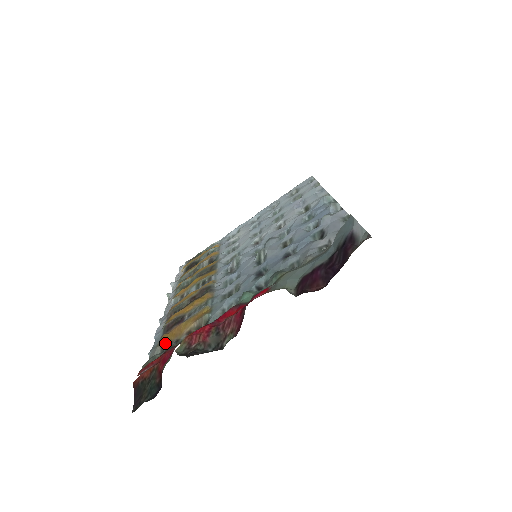
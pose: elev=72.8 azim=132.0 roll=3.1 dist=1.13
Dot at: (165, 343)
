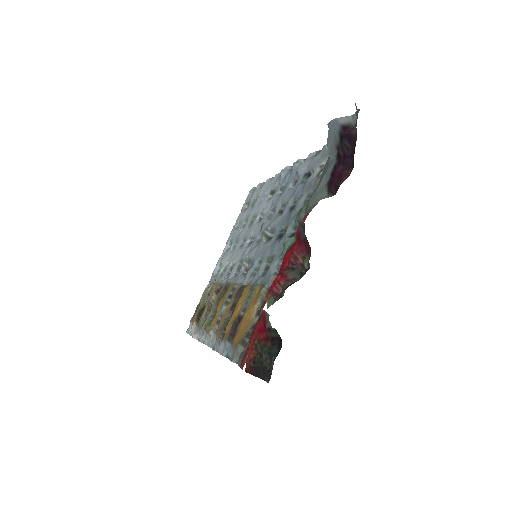
Dot at: (242, 339)
